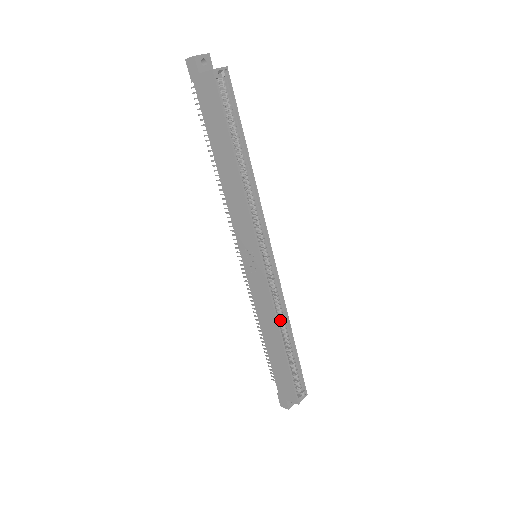
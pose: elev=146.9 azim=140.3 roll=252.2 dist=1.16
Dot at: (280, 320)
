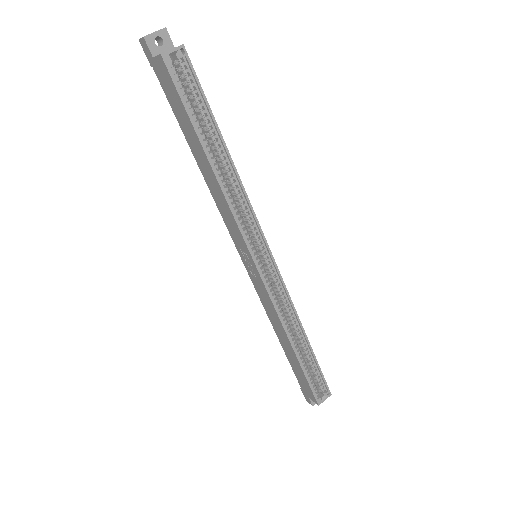
Dot at: (290, 323)
